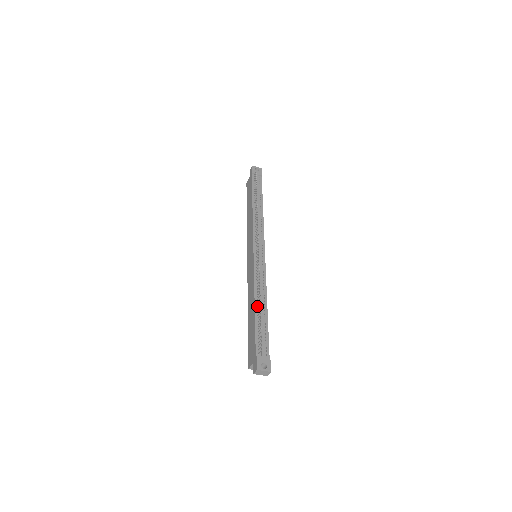
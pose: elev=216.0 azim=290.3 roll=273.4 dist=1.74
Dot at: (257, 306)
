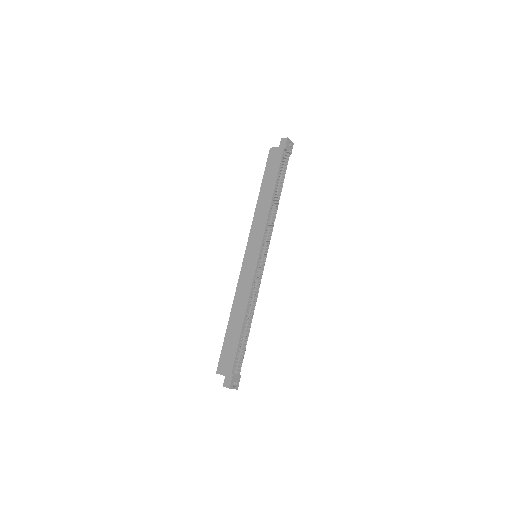
Dot at: (245, 321)
